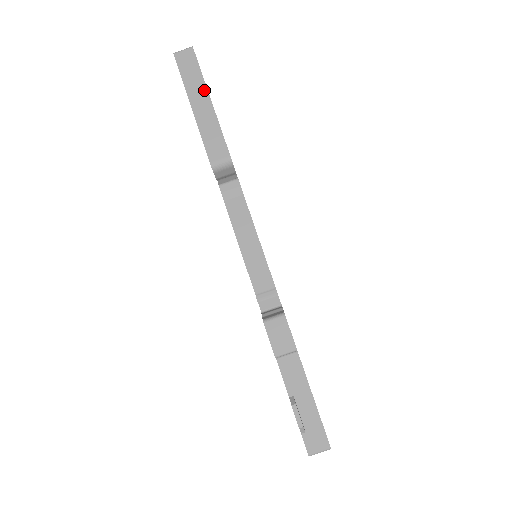
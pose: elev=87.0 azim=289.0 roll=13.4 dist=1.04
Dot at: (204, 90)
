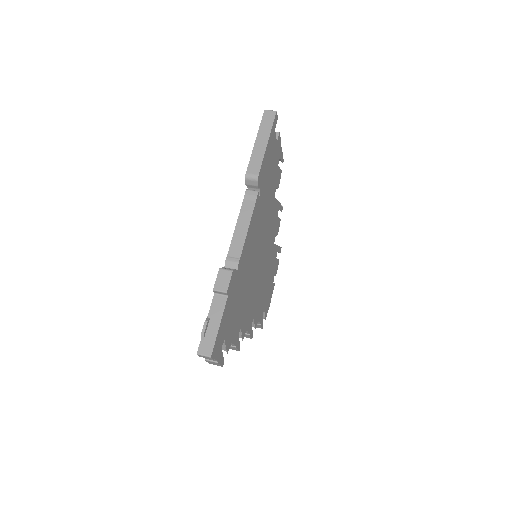
Dot at: (268, 135)
